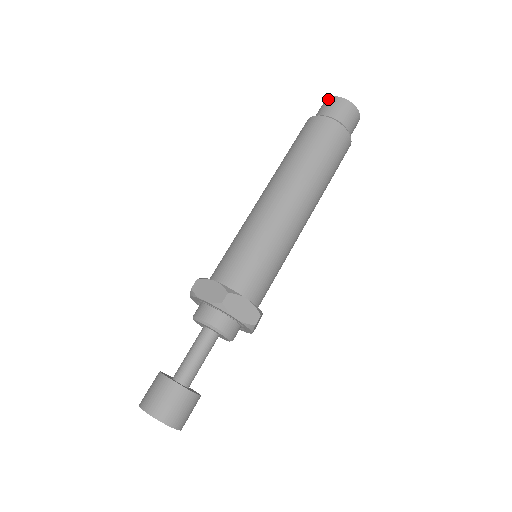
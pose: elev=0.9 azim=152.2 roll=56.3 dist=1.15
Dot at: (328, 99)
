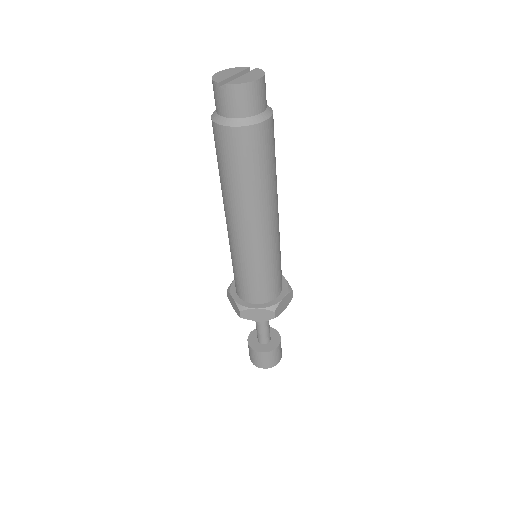
Dot at: (225, 89)
